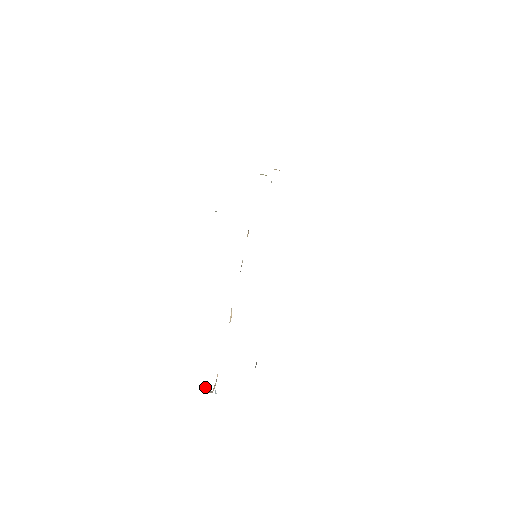
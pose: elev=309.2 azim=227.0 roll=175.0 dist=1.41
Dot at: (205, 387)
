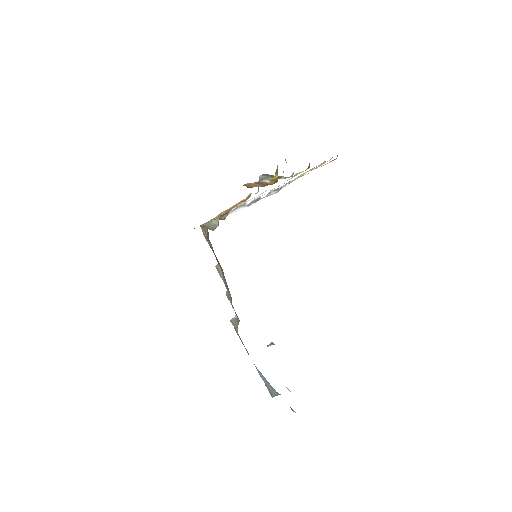
Dot at: (277, 394)
